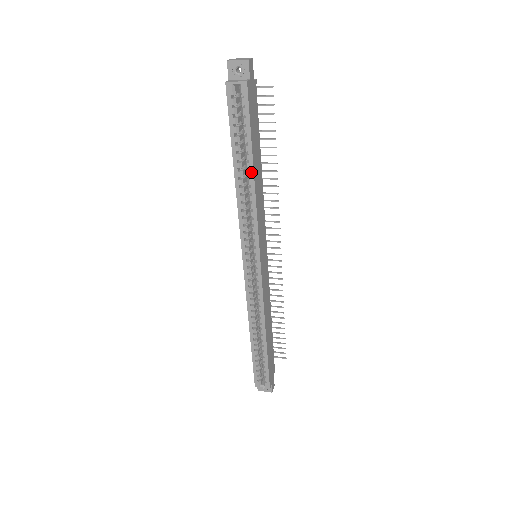
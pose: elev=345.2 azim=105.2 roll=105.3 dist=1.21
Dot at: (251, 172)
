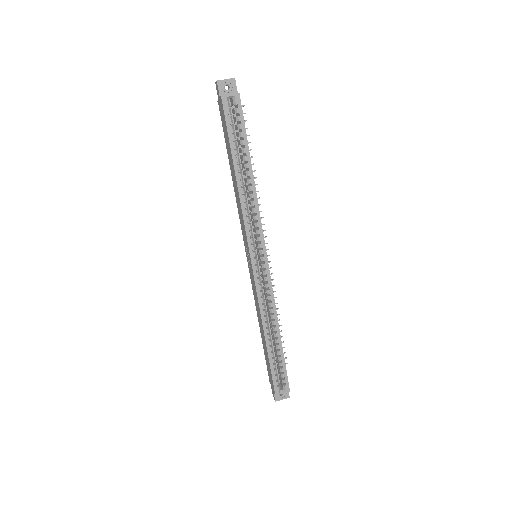
Dot at: (250, 171)
